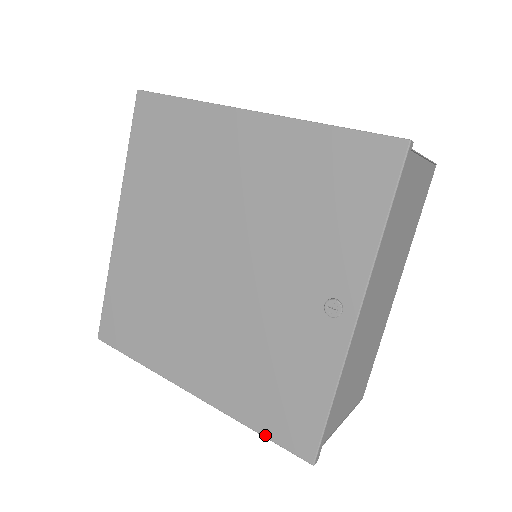
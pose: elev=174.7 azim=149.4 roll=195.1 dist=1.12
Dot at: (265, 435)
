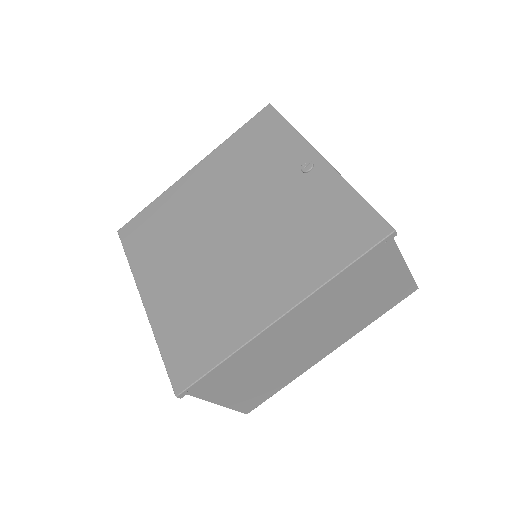
Dot at: (352, 260)
